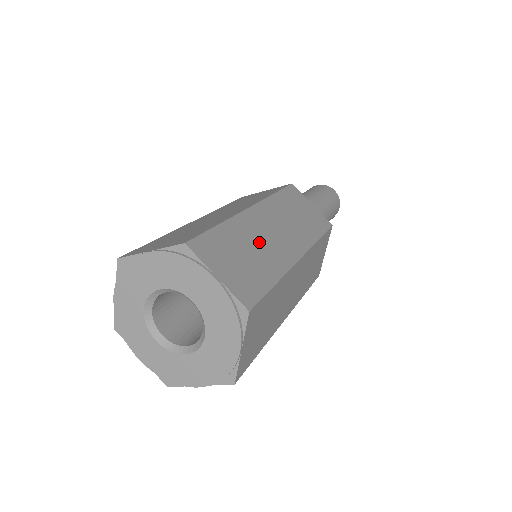
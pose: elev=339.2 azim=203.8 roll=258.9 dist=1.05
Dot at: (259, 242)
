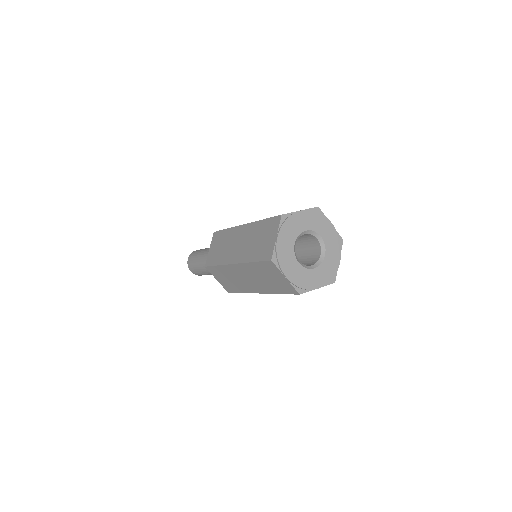
Dot at: occluded
